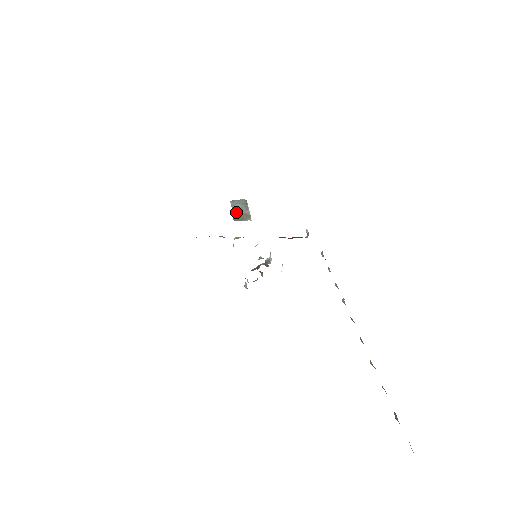
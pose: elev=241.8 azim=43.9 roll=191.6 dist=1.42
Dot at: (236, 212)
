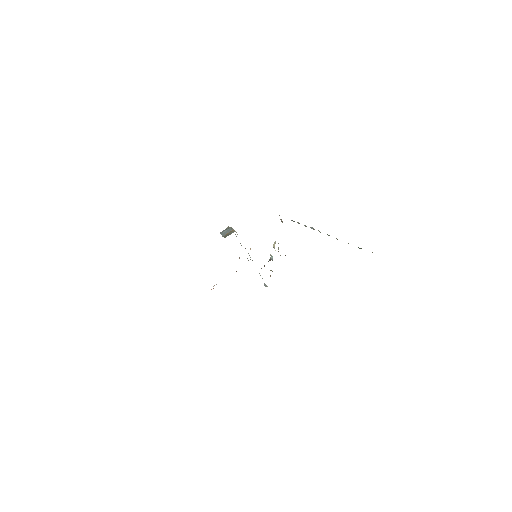
Dot at: (225, 234)
